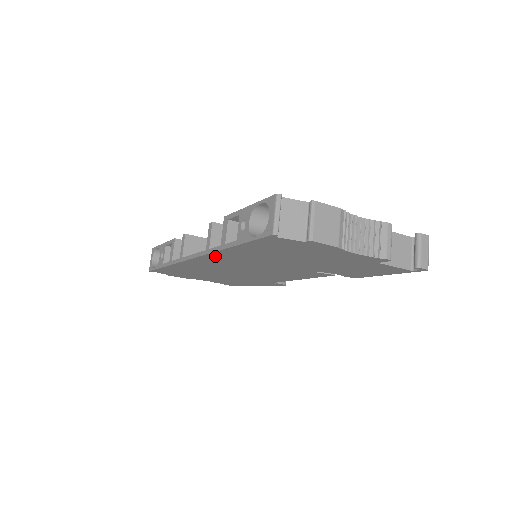
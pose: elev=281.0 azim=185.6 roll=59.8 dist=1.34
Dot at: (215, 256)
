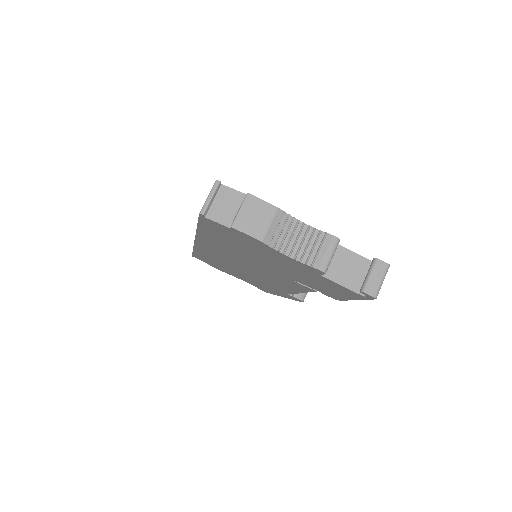
Dot at: (204, 240)
